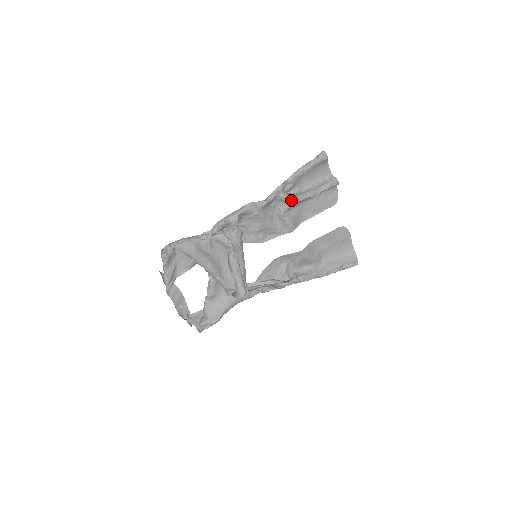
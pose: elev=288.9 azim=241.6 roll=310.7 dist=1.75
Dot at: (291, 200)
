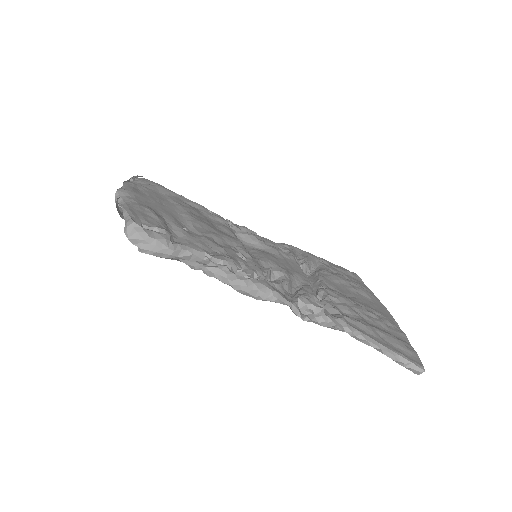
Dot at: occluded
